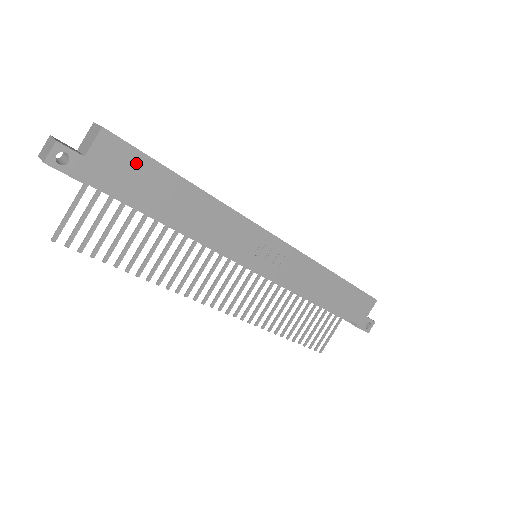
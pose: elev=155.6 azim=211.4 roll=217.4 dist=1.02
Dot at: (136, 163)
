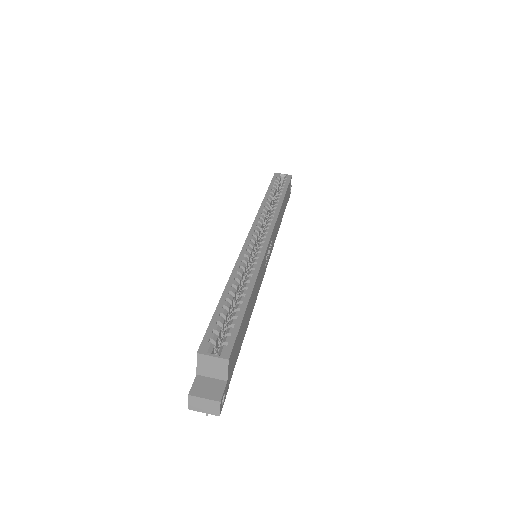
Dot at: (238, 339)
